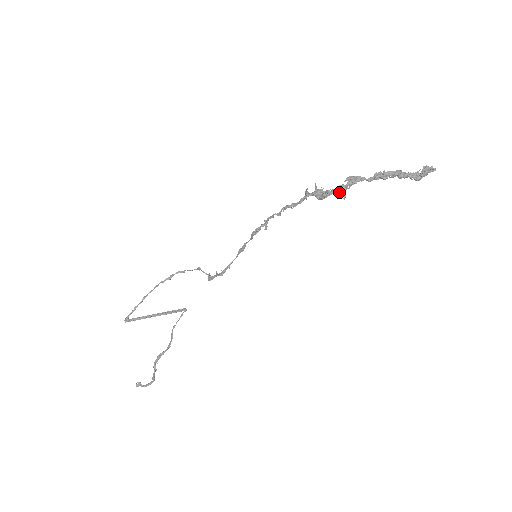
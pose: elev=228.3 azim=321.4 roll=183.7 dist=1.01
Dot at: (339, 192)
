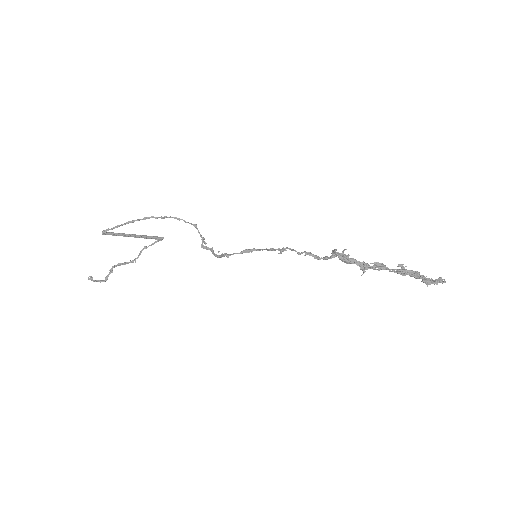
Dot at: (361, 267)
